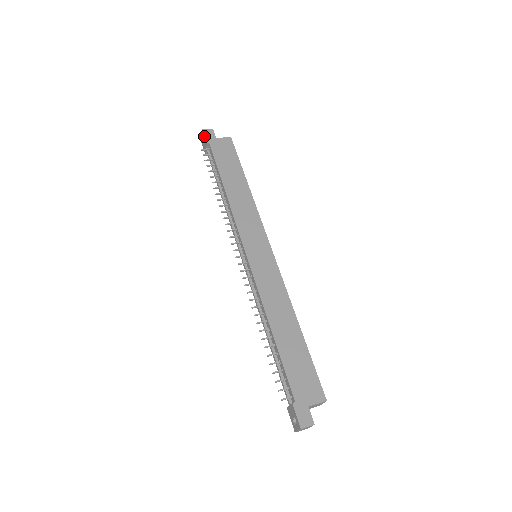
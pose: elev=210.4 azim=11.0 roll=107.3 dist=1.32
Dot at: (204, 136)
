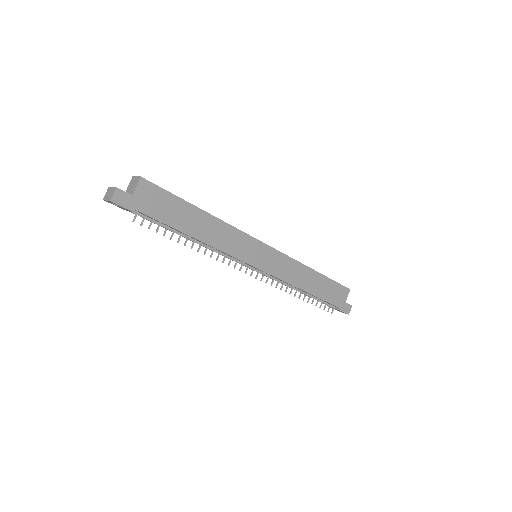
Dot at: occluded
